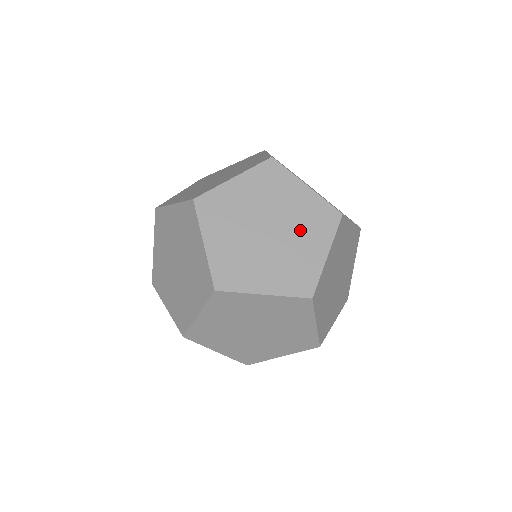
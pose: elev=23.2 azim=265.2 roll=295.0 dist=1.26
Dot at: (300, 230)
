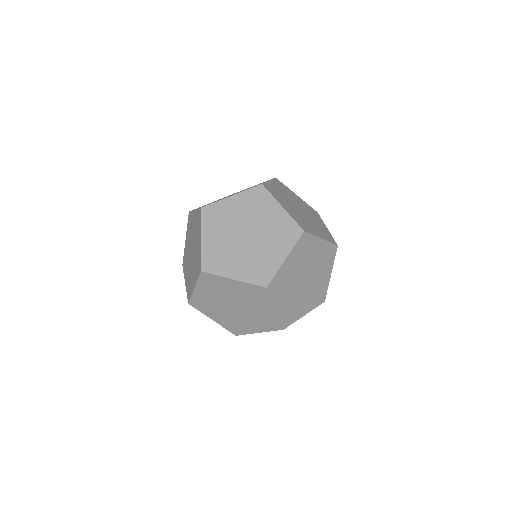
Dot at: (250, 303)
